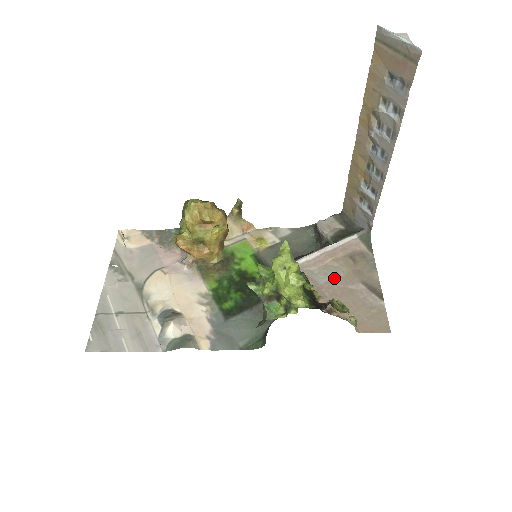
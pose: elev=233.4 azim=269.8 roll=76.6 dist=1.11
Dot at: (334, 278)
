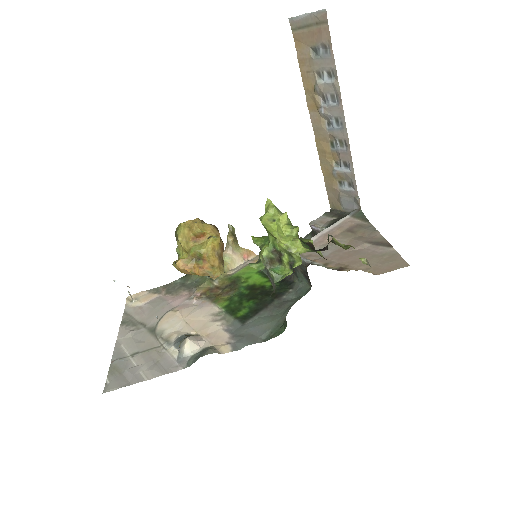
Dot at: (337, 248)
